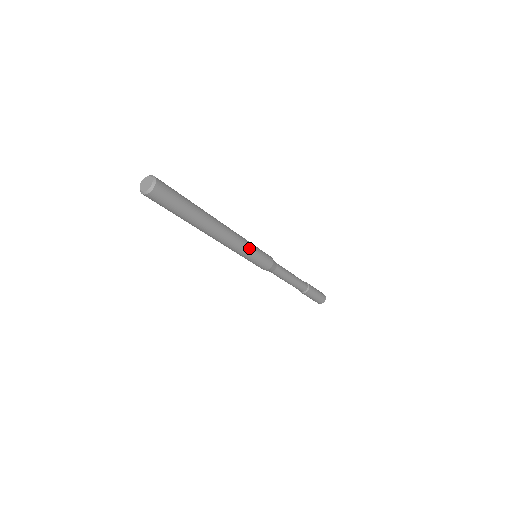
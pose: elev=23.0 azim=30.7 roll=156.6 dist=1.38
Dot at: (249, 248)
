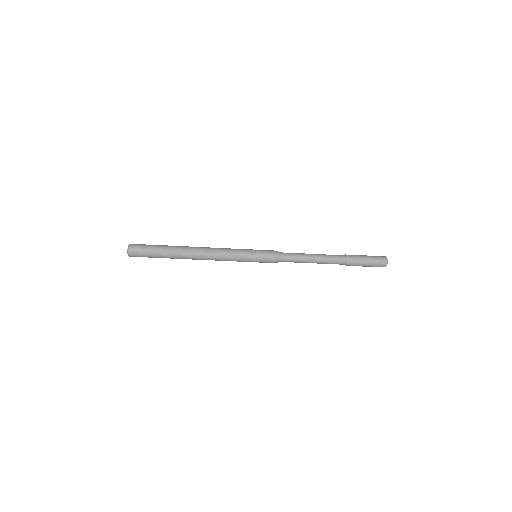
Dot at: (236, 250)
